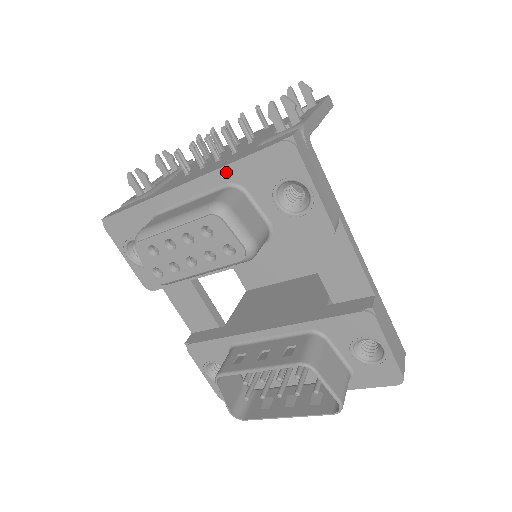
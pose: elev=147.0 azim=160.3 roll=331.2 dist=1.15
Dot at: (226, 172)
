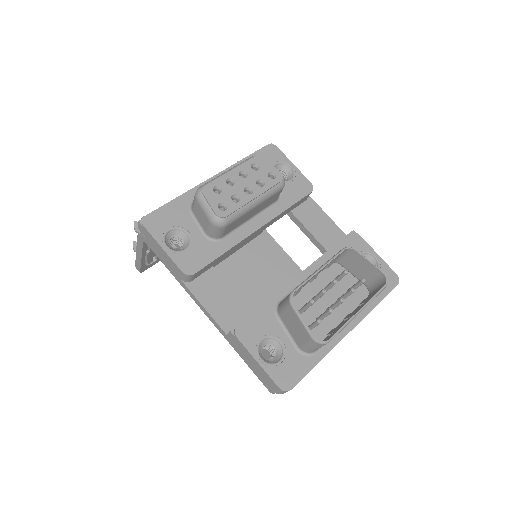
Dot at: occluded
